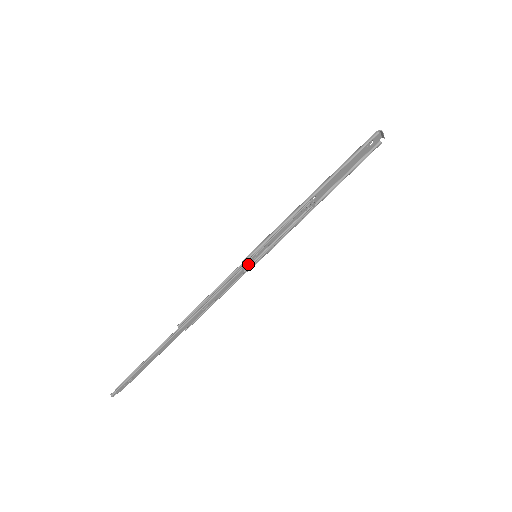
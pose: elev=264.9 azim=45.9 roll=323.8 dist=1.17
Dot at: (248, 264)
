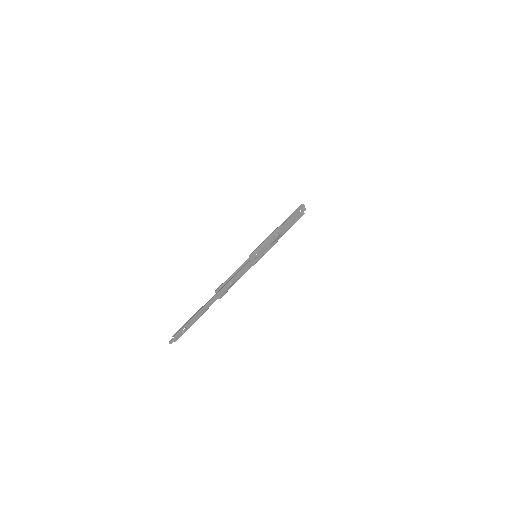
Dot at: (252, 260)
